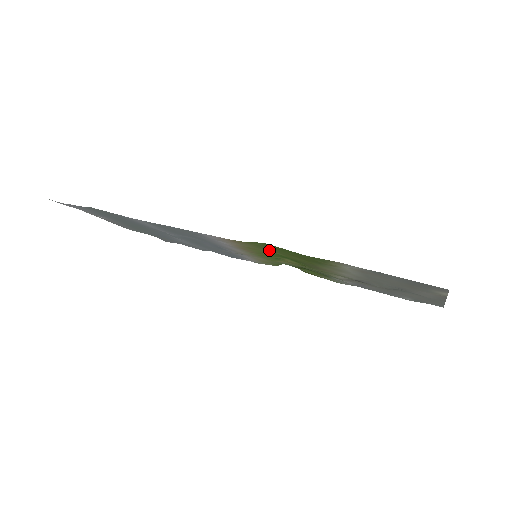
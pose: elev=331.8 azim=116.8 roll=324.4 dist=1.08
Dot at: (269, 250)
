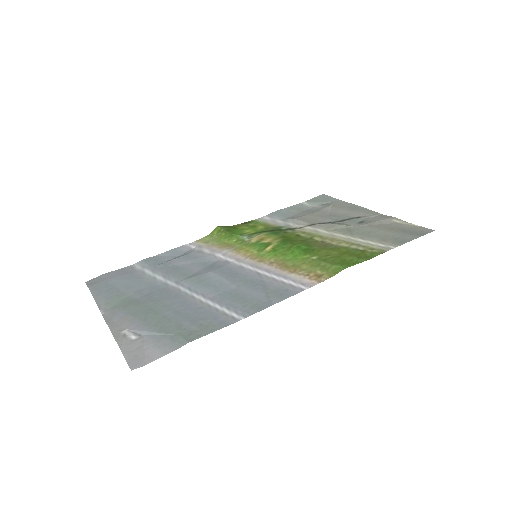
Dot at: (316, 261)
